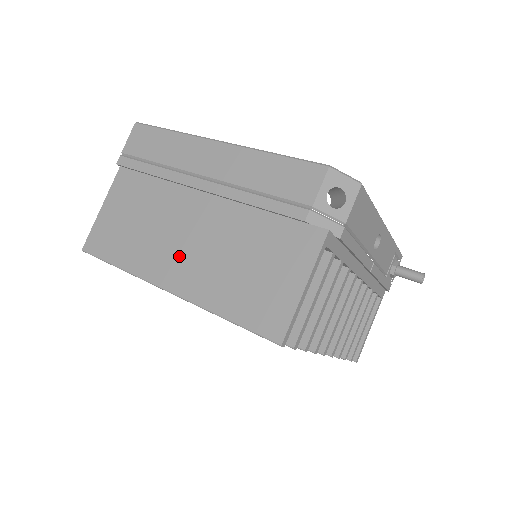
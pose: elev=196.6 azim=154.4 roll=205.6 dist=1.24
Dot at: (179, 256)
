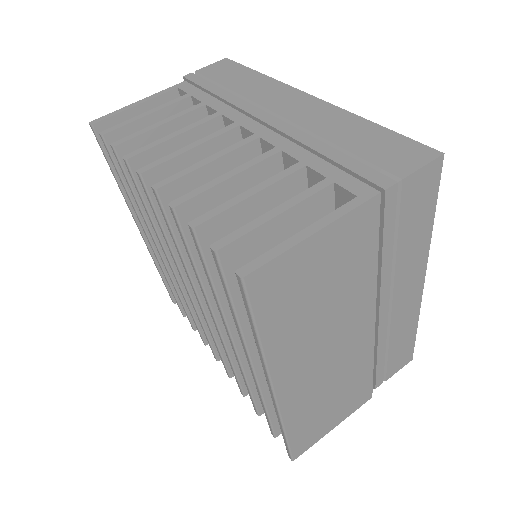
Dot at: (311, 367)
